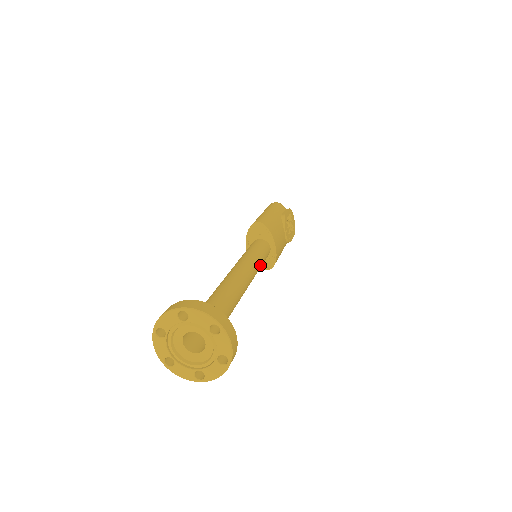
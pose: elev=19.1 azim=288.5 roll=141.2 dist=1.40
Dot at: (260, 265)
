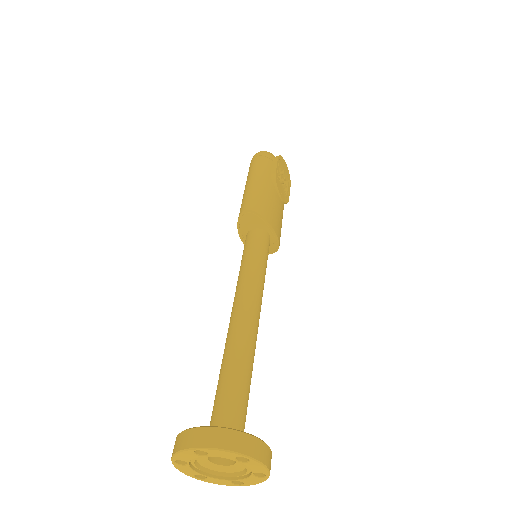
Dot at: (264, 274)
